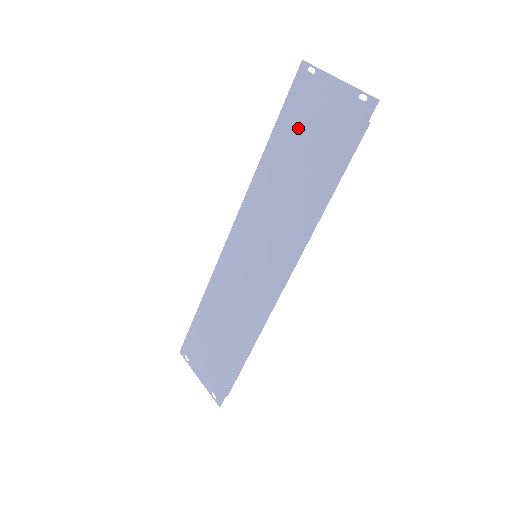
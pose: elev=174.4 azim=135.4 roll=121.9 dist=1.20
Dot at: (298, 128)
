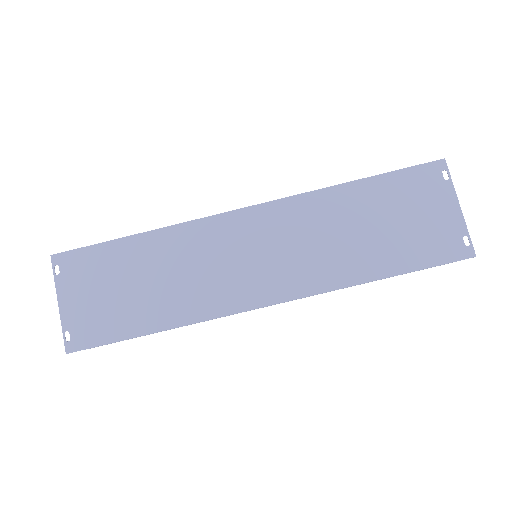
Dot at: (396, 202)
